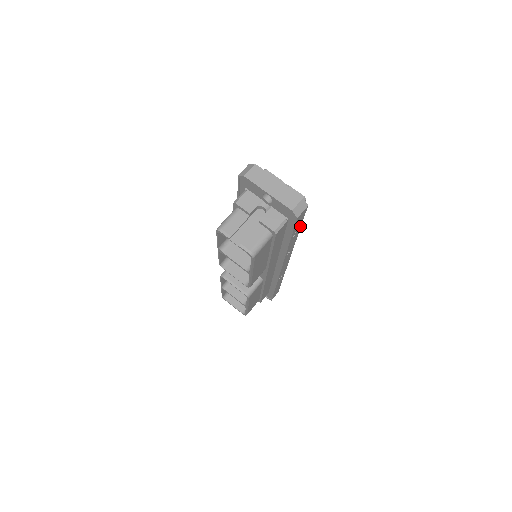
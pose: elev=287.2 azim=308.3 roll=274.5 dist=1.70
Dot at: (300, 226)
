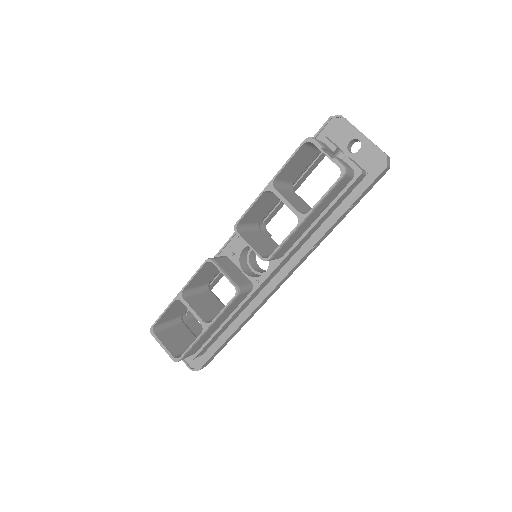
Dot at: (356, 204)
